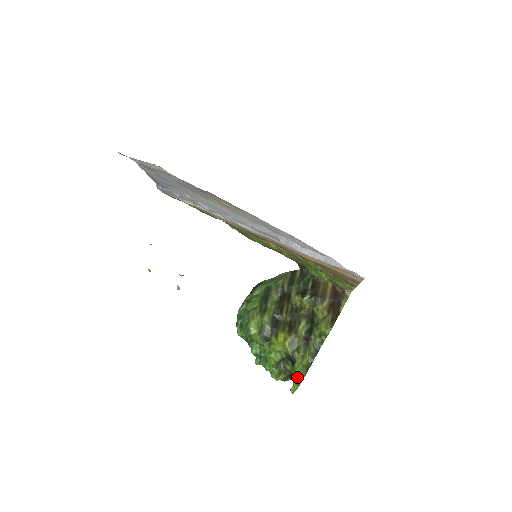
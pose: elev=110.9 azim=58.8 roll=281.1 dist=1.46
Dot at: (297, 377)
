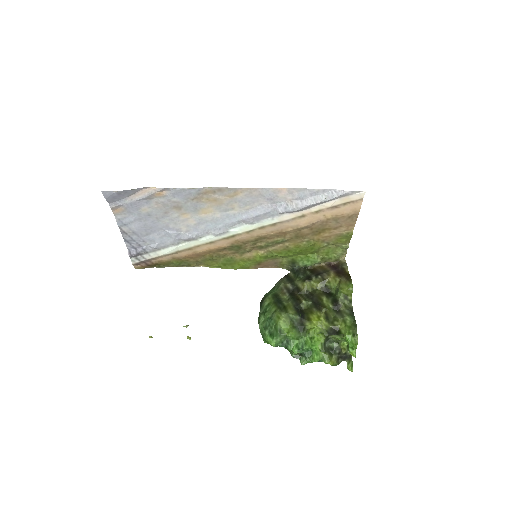
Dot at: (351, 338)
